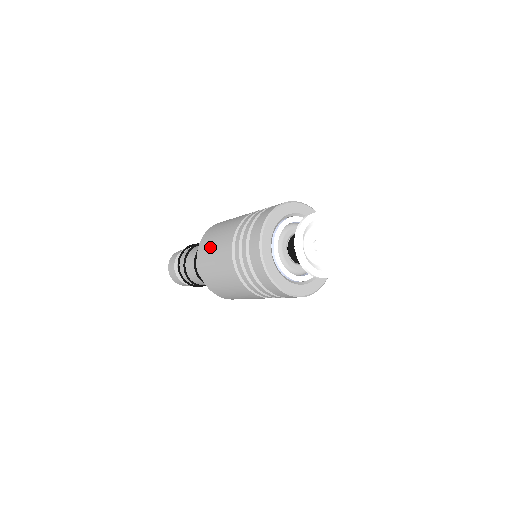
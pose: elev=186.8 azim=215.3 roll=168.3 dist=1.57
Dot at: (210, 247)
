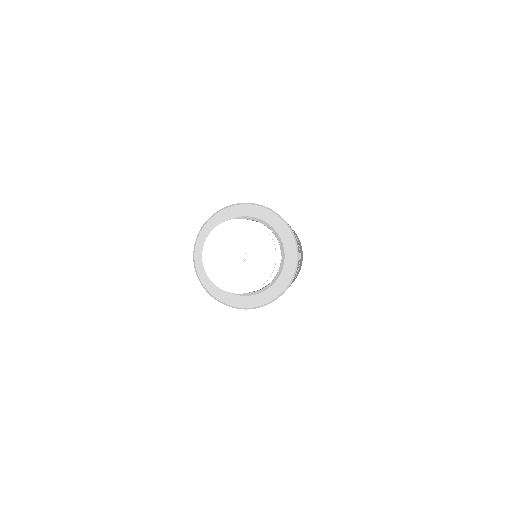
Dot at: occluded
